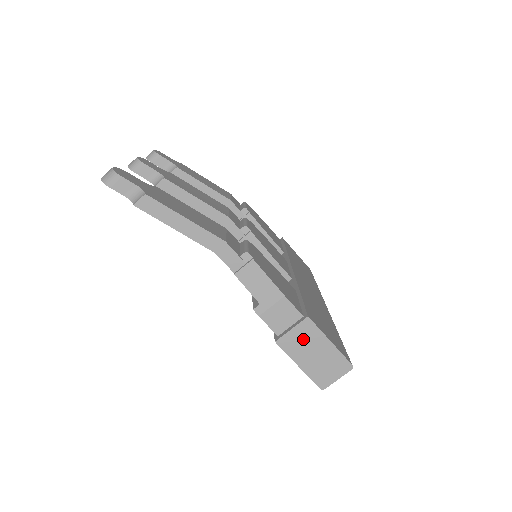
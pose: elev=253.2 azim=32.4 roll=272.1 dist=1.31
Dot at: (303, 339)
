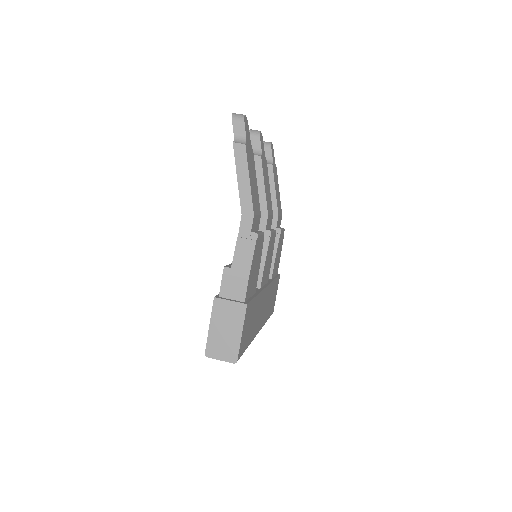
Dot at: (230, 314)
